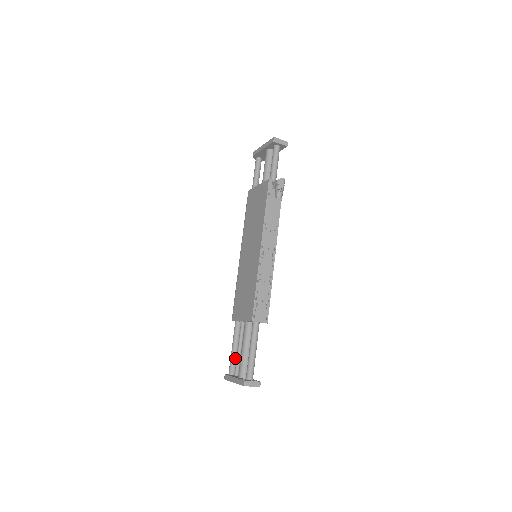
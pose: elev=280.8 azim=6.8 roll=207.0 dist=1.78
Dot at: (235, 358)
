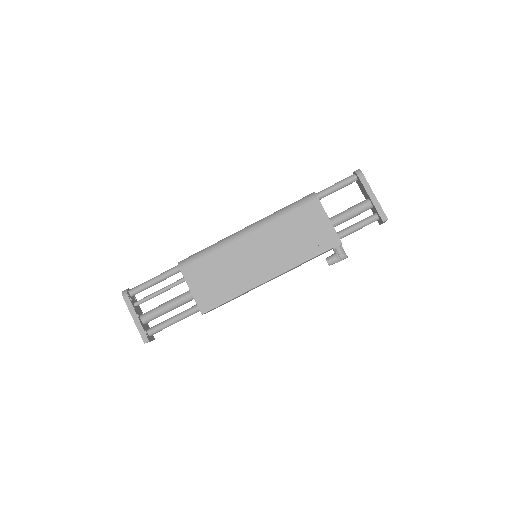
Dot at: occluded
